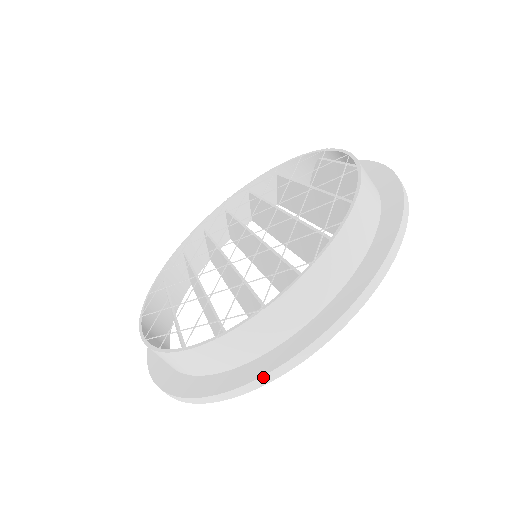
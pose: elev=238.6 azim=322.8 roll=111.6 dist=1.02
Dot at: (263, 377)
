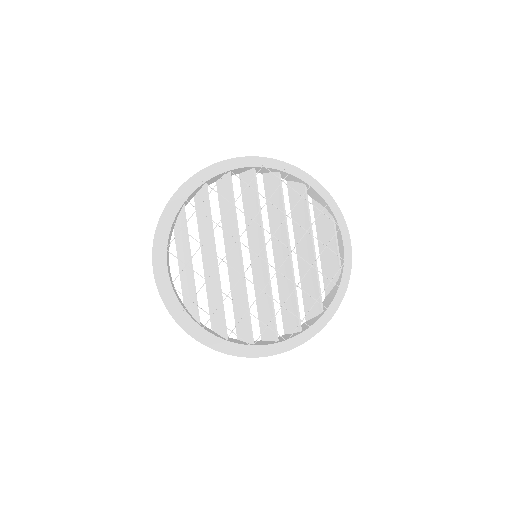
Dot at: occluded
